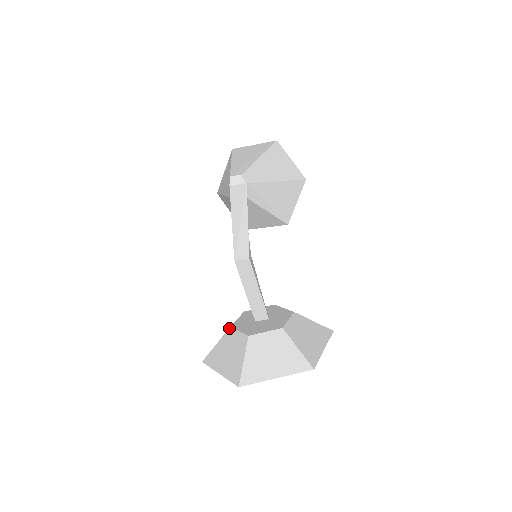
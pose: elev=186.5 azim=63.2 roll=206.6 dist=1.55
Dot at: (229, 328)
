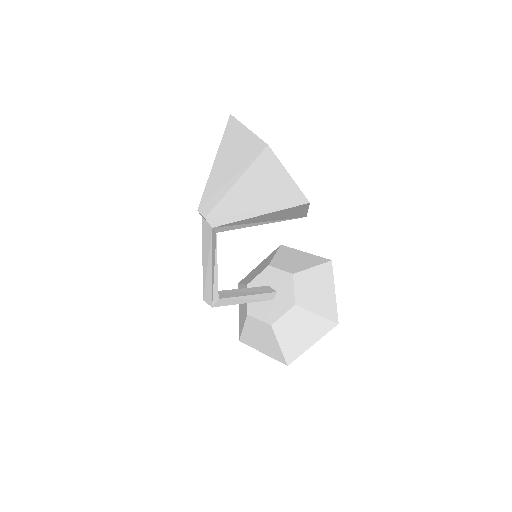
Dot at: (246, 286)
